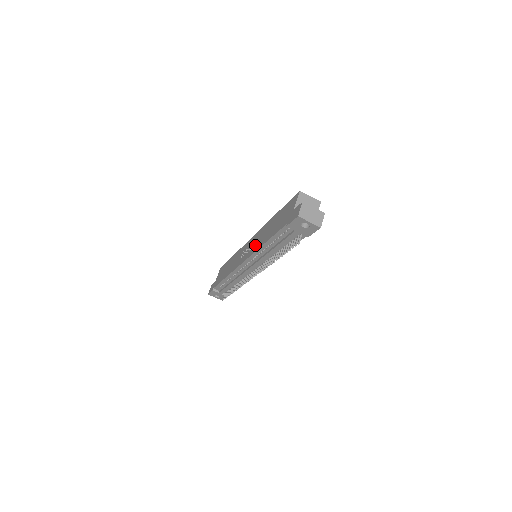
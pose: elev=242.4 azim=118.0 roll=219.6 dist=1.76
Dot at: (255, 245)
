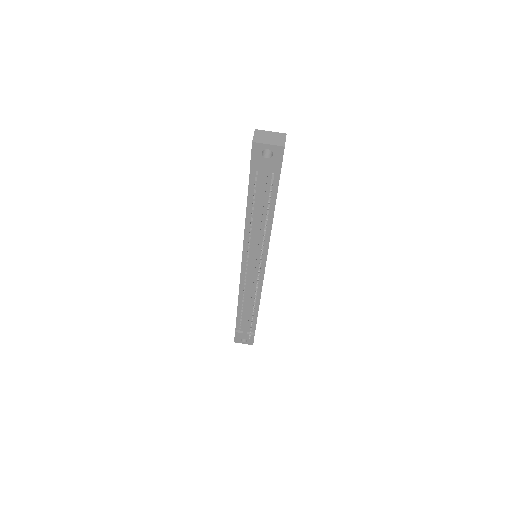
Dot at: occluded
